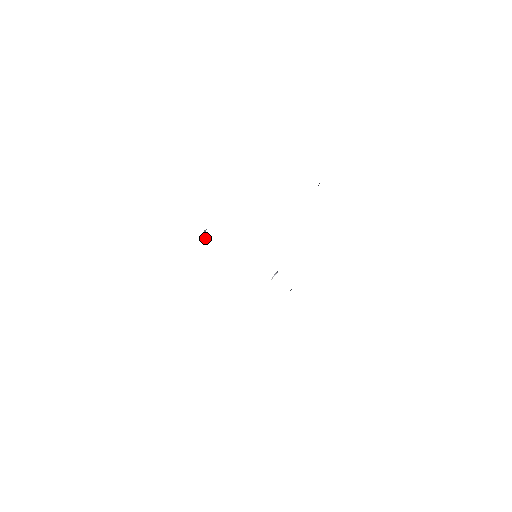
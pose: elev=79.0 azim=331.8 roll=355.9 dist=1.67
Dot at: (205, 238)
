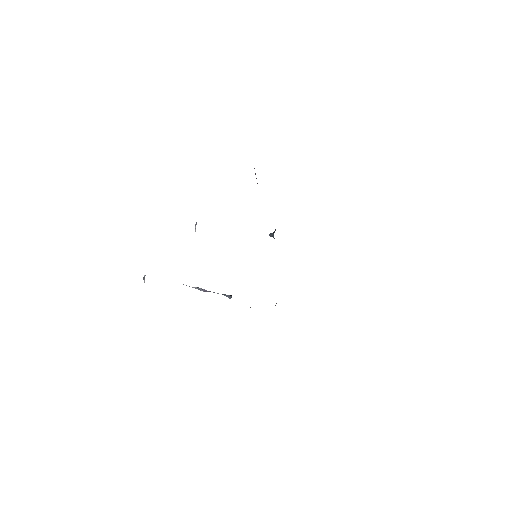
Dot at: (206, 291)
